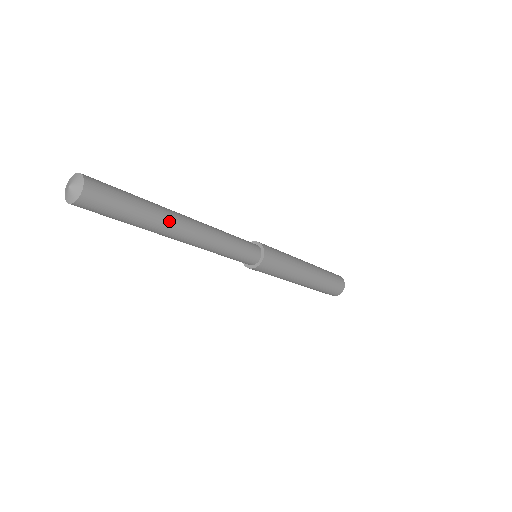
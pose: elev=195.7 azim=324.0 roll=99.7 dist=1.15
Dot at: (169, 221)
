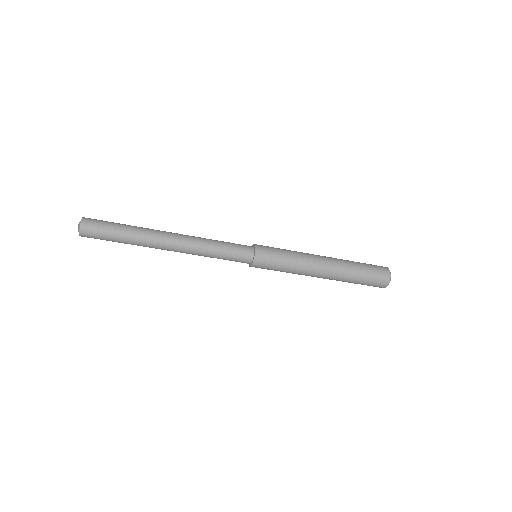
Dot at: (149, 241)
